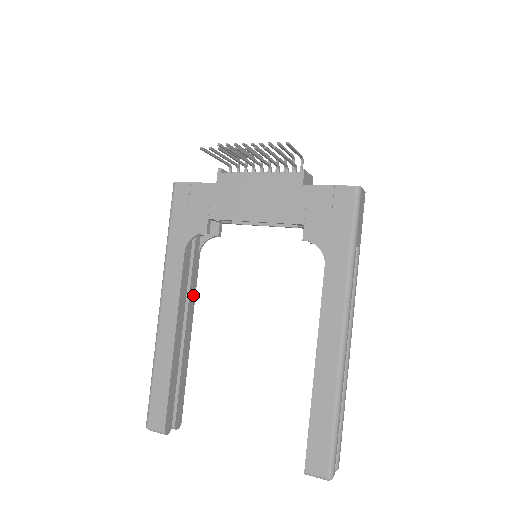
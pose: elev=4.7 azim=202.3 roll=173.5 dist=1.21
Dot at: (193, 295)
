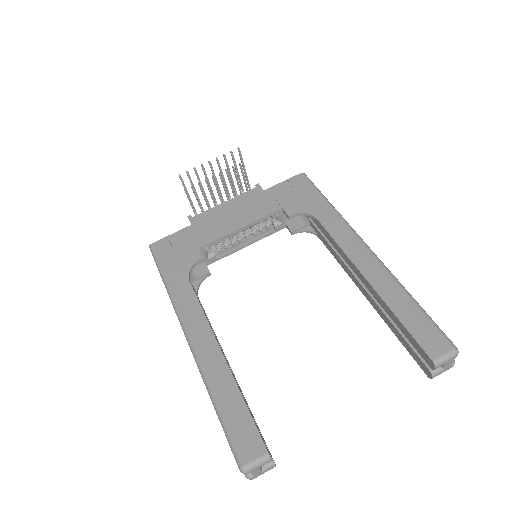
Dot at: (212, 328)
